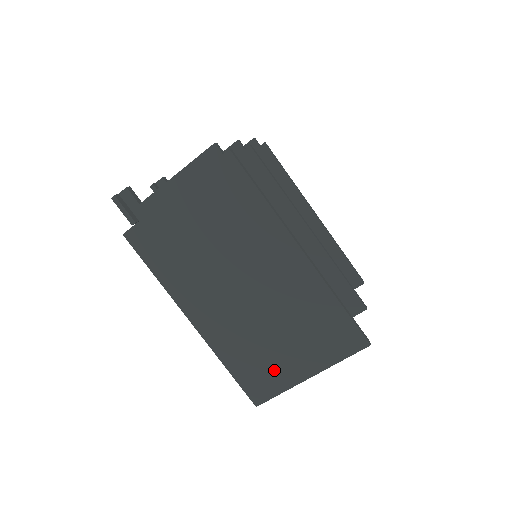
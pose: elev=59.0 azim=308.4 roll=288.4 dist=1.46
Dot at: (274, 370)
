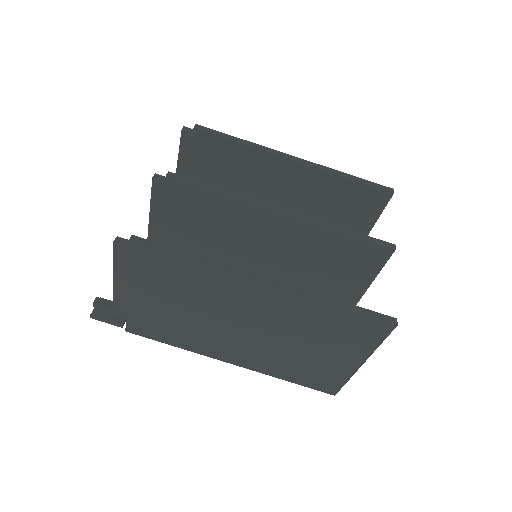
Dot at: (326, 370)
